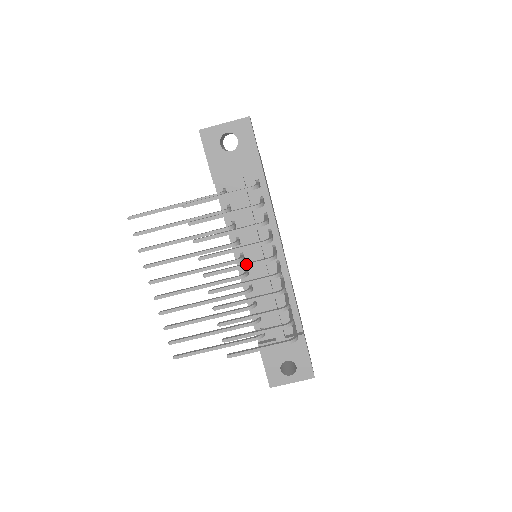
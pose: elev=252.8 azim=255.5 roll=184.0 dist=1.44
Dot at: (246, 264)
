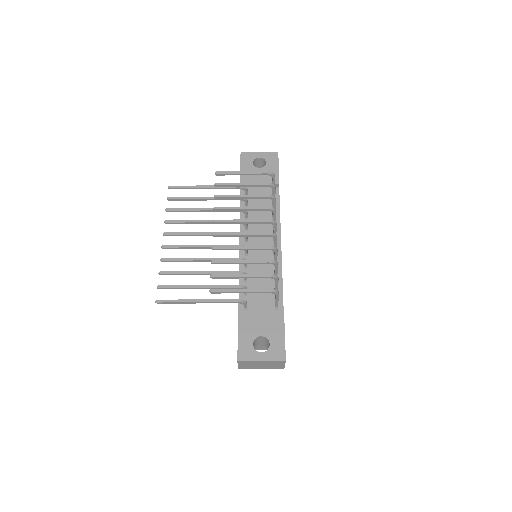
Dot at: (251, 219)
